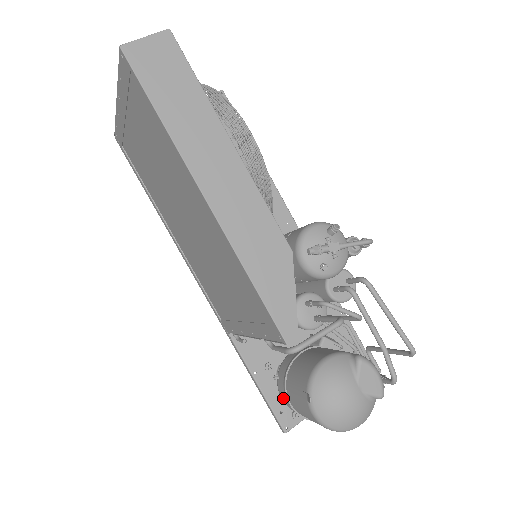
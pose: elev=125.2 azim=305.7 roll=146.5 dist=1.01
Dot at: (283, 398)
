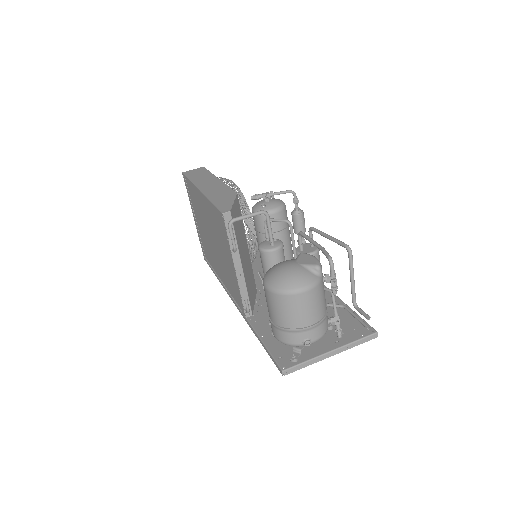
Dot at: (272, 330)
